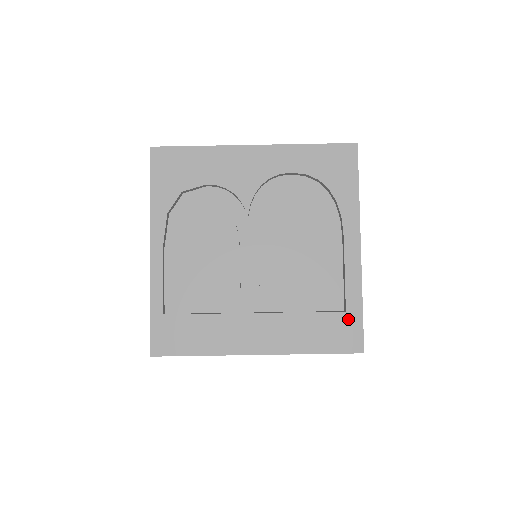
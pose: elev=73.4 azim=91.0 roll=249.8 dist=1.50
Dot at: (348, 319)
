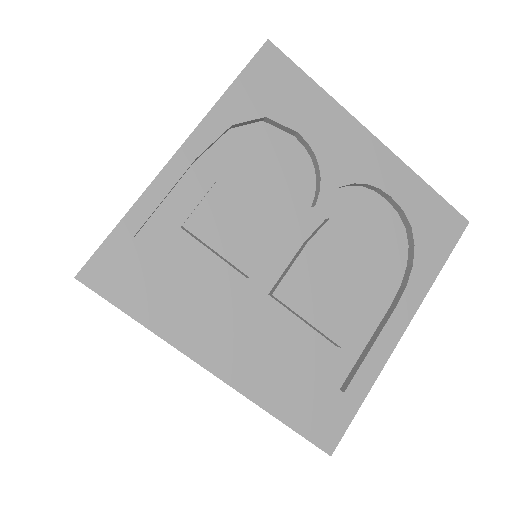
Dot at: (341, 403)
